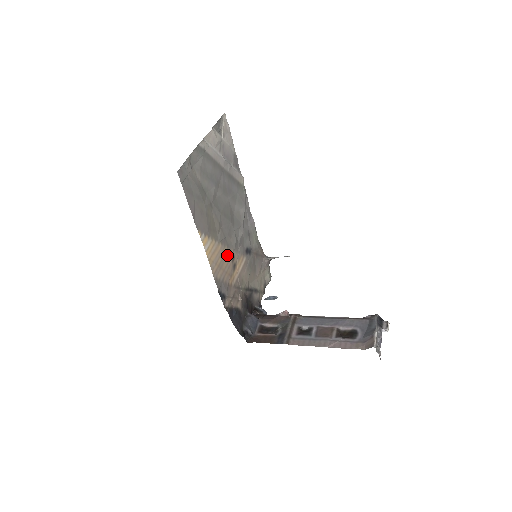
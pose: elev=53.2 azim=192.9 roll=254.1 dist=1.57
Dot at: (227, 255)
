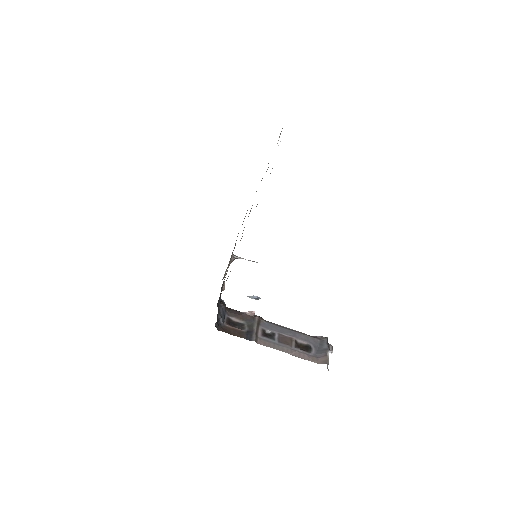
Dot at: occluded
